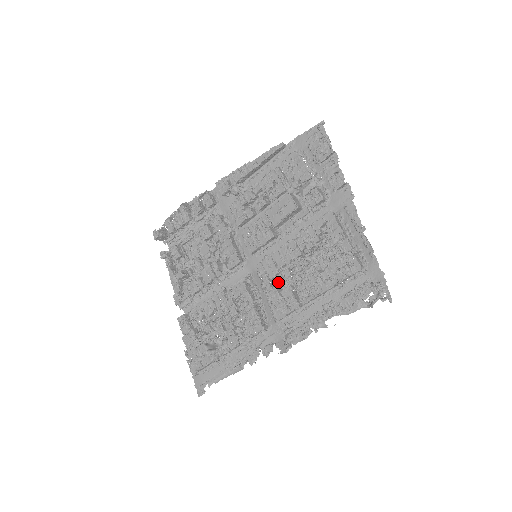
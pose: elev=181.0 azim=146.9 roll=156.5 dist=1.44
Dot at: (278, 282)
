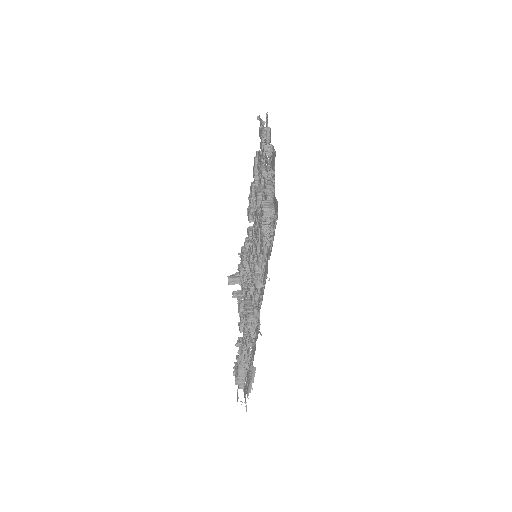
Dot at: occluded
